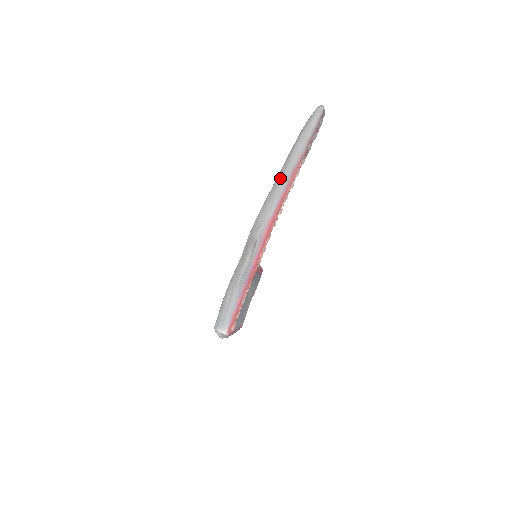
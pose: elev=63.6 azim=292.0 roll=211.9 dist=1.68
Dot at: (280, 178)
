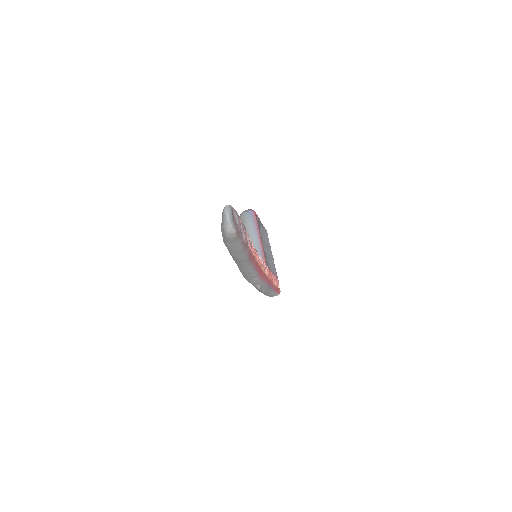
Dot at: (241, 267)
